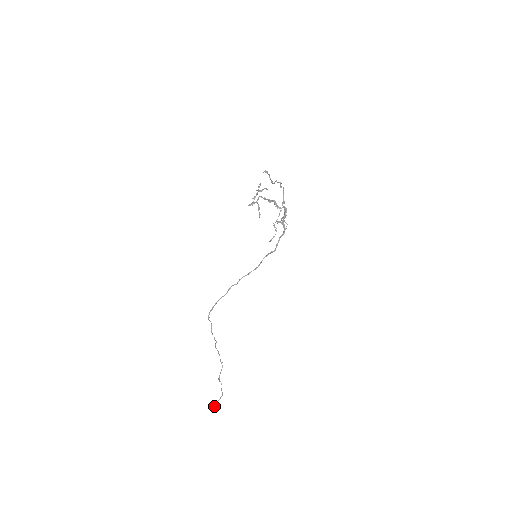
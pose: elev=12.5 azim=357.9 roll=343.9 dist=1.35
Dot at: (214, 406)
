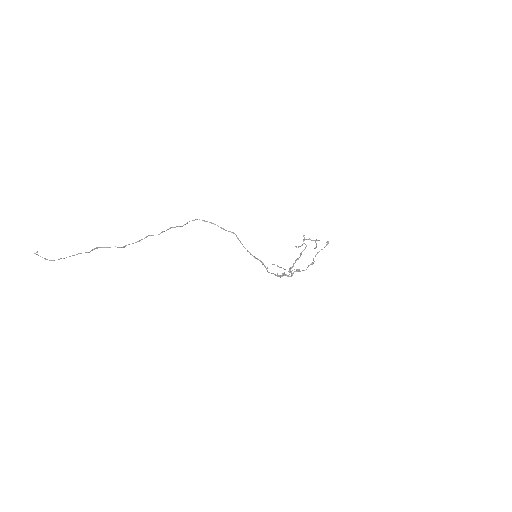
Dot at: occluded
